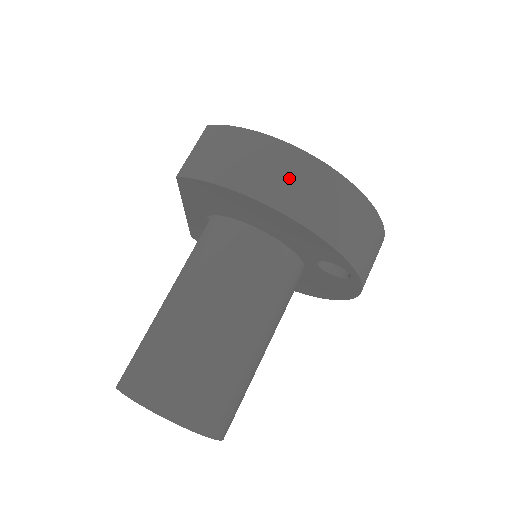
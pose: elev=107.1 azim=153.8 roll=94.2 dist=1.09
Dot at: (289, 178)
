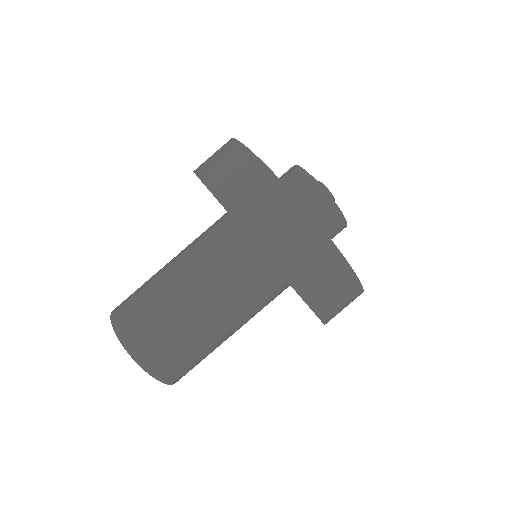
Dot at: (231, 171)
